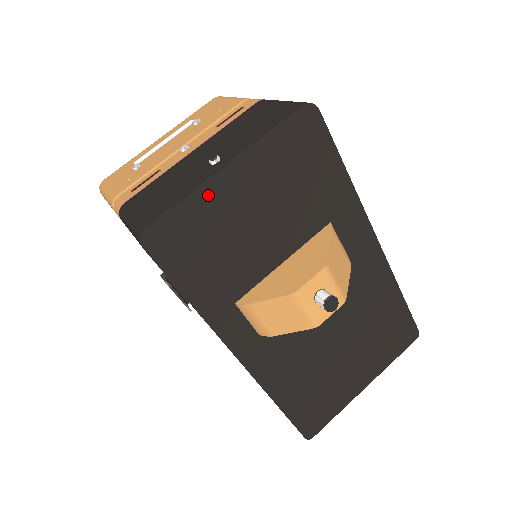
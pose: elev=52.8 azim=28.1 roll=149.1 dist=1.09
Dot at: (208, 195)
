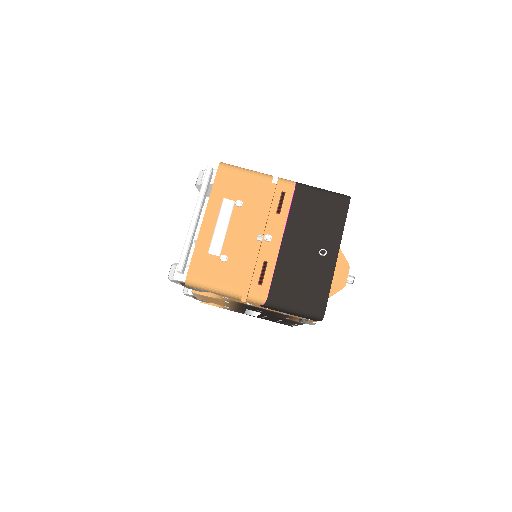
Dot at: occluded
